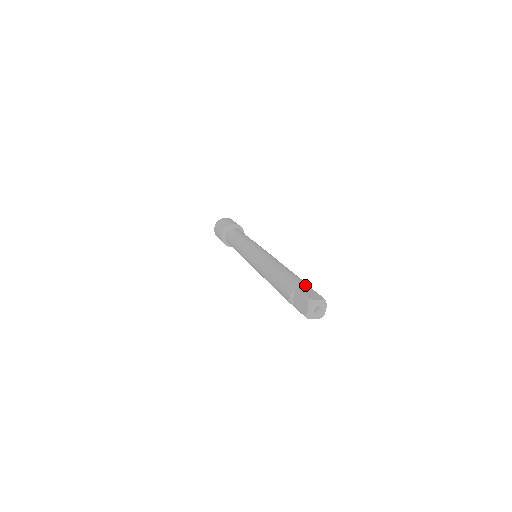
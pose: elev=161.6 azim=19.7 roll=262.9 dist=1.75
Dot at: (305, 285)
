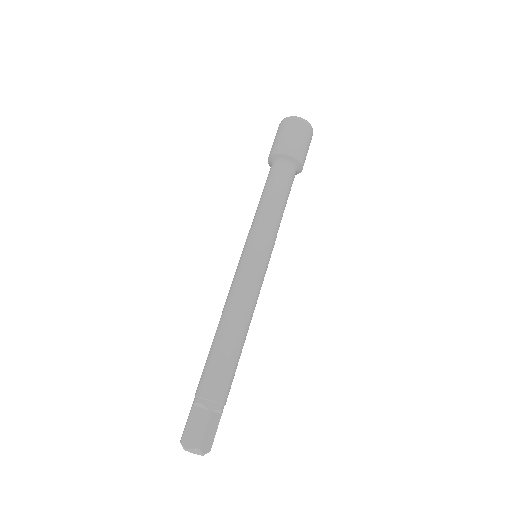
Dot at: (202, 405)
